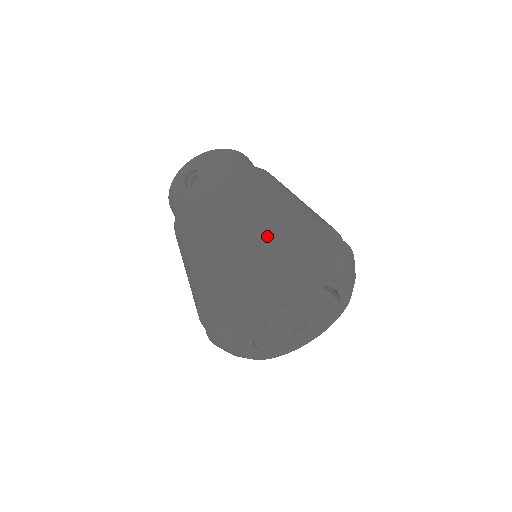
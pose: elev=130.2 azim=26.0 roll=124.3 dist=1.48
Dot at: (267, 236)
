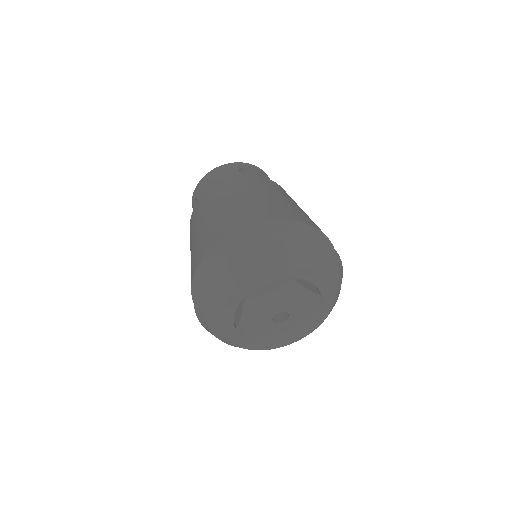
Dot at: (316, 231)
